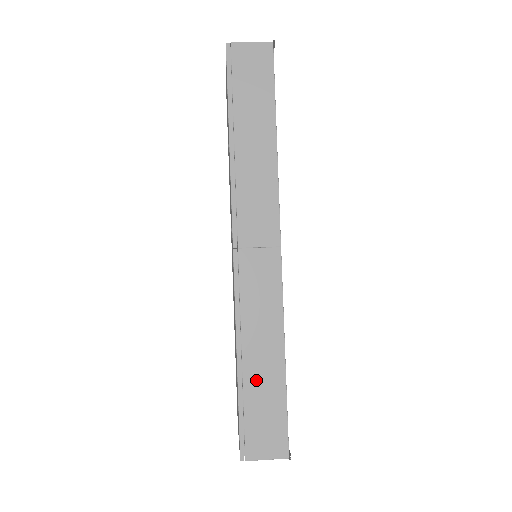
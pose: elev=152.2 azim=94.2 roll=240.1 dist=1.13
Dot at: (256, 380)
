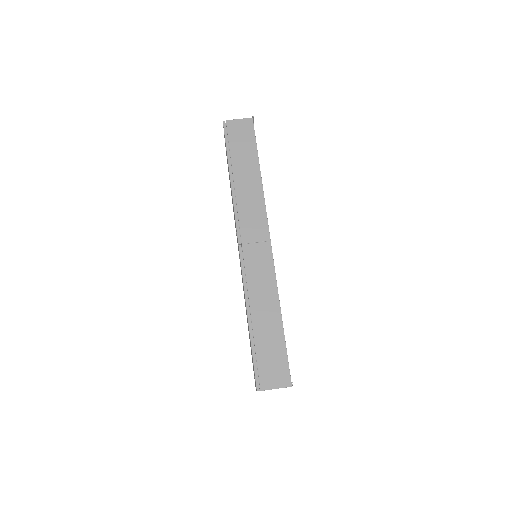
Dot at: (262, 332)
